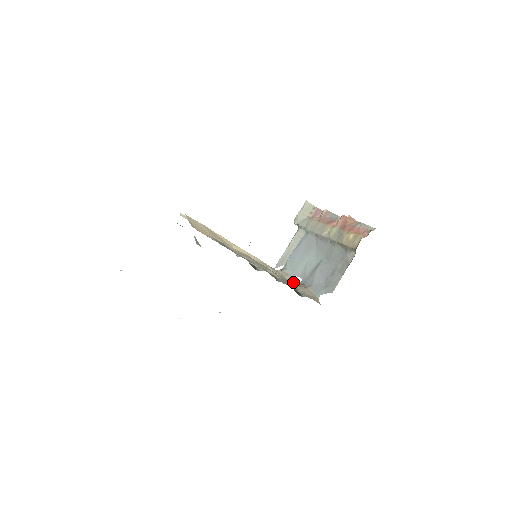
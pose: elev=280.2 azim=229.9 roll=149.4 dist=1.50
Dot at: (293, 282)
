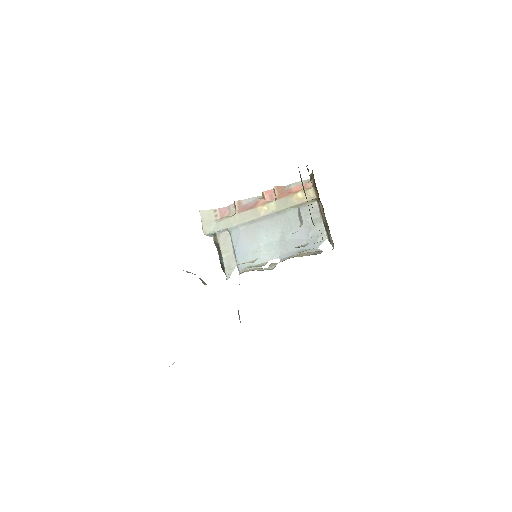
Dot at: occluded
